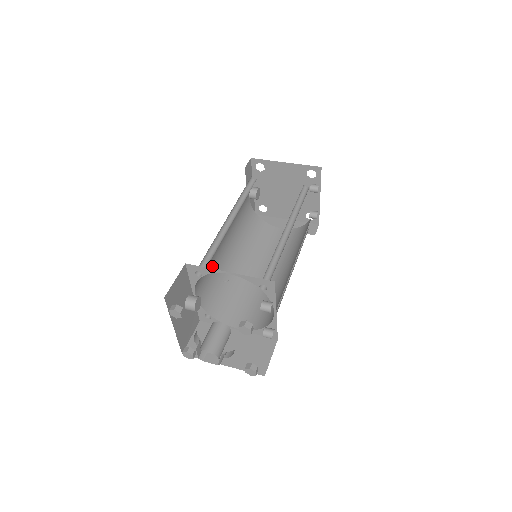
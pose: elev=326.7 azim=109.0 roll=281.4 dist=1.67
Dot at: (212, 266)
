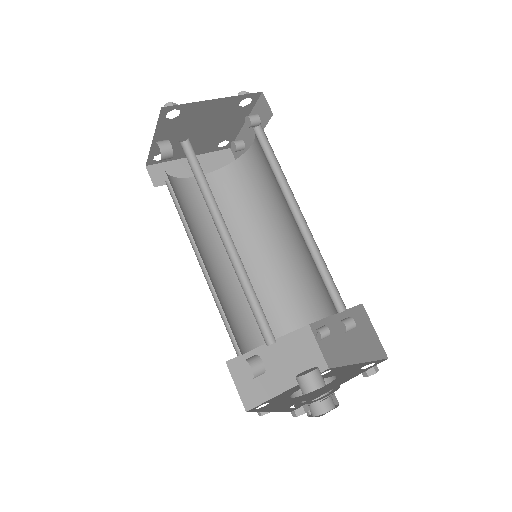
Dot at: occluded
